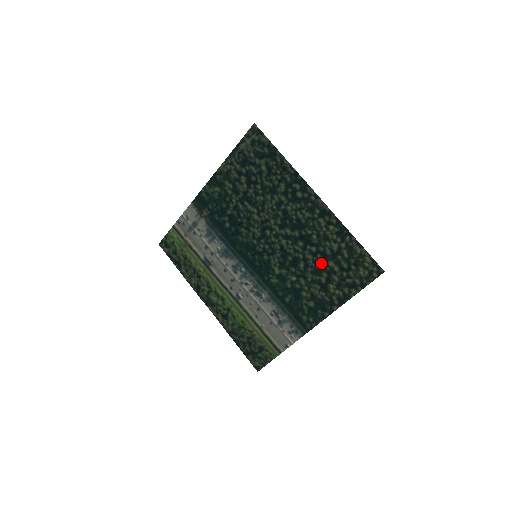
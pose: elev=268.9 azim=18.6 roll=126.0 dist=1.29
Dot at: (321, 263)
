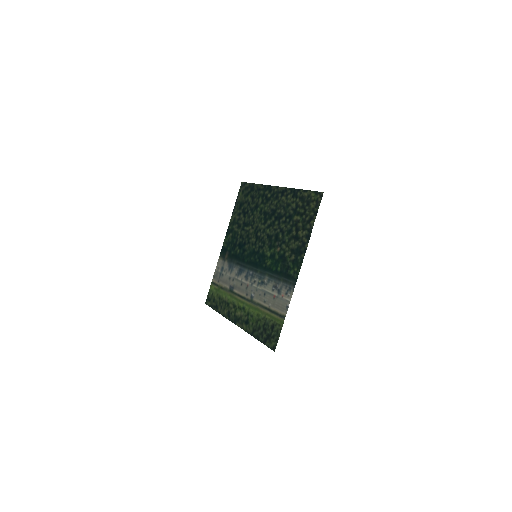
Dot at: (290, 223)
